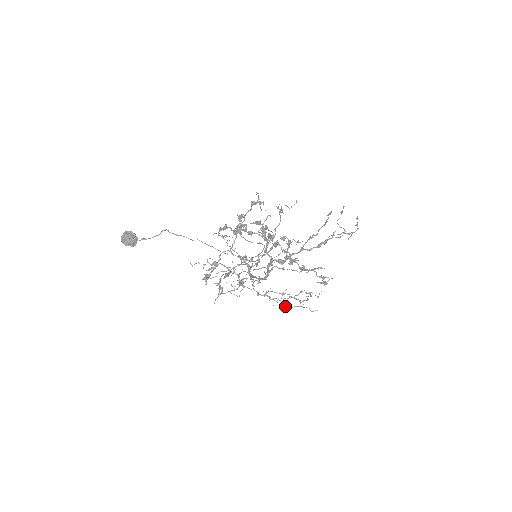
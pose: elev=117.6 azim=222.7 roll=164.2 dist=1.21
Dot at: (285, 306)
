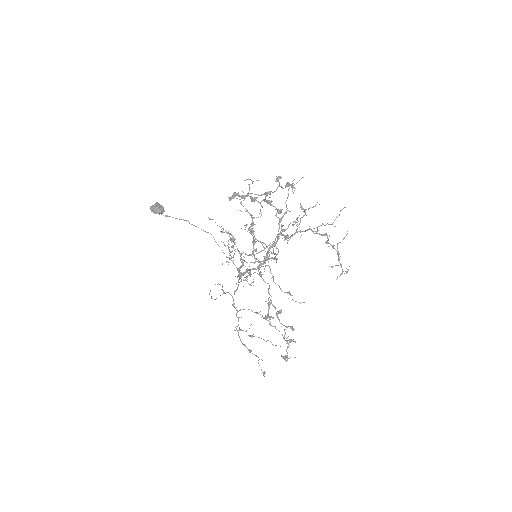
Dot at: occluded
